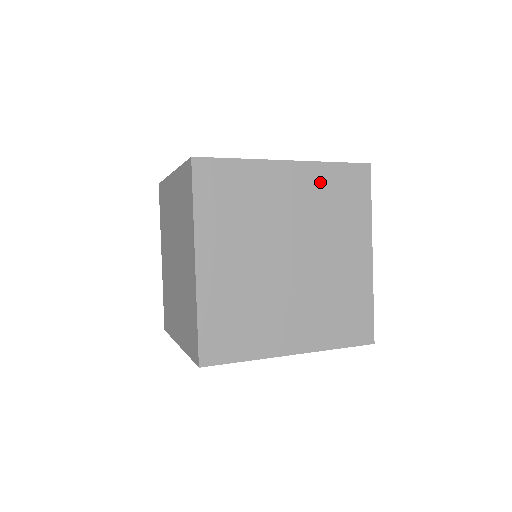
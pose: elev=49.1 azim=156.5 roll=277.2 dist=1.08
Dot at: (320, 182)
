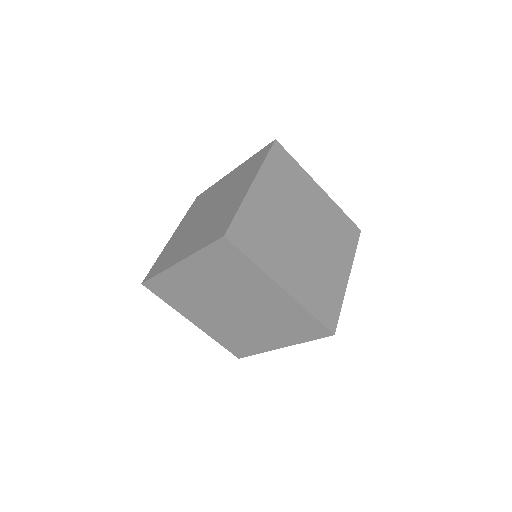
Dot at: (272, 177)
